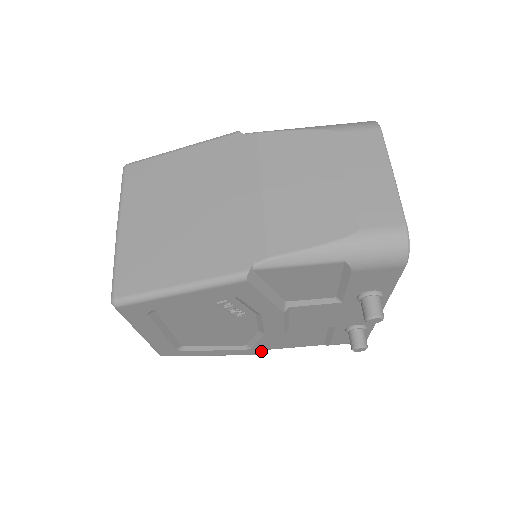
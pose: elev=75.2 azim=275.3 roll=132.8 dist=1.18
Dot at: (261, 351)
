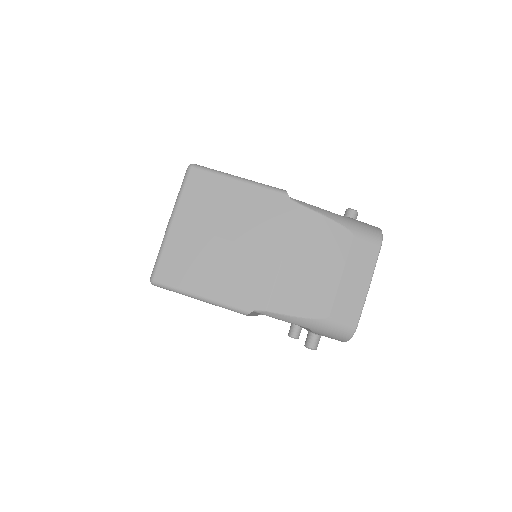
Dot at: occluded
